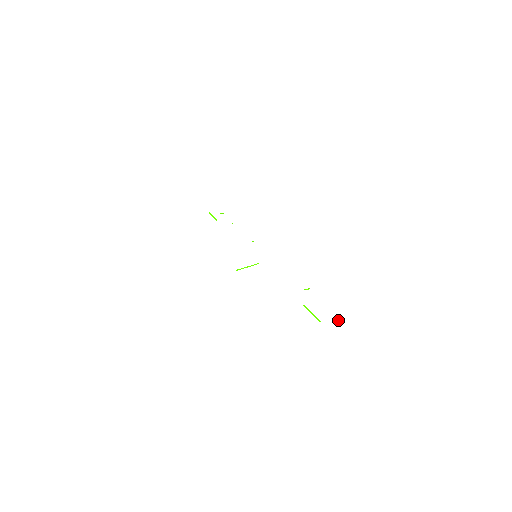
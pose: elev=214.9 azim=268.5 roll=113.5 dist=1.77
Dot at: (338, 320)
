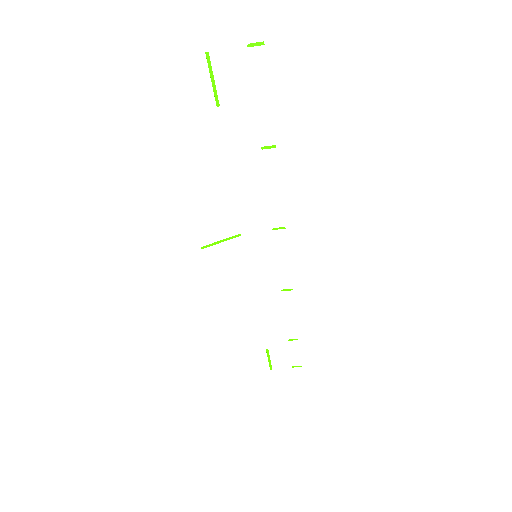
Dot at: (250, 46)
